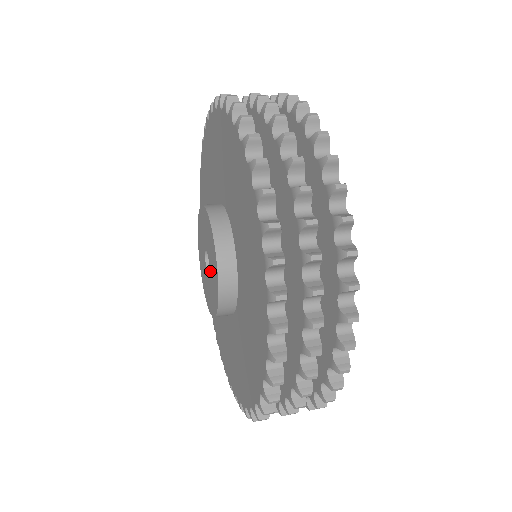
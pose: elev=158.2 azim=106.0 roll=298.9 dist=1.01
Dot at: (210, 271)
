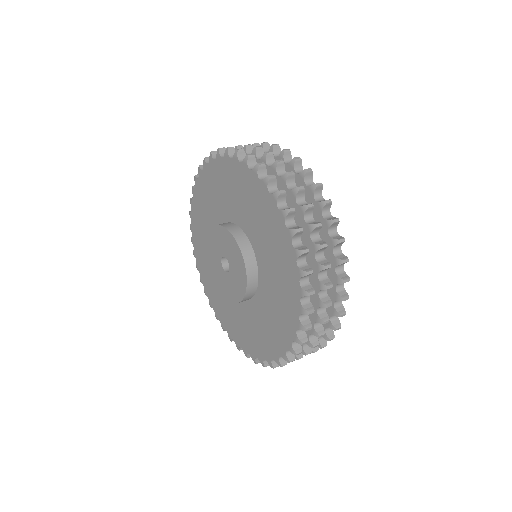
Dot at: (231, 274)
